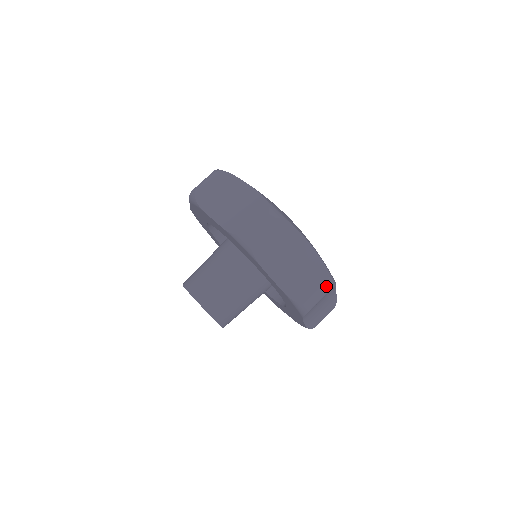
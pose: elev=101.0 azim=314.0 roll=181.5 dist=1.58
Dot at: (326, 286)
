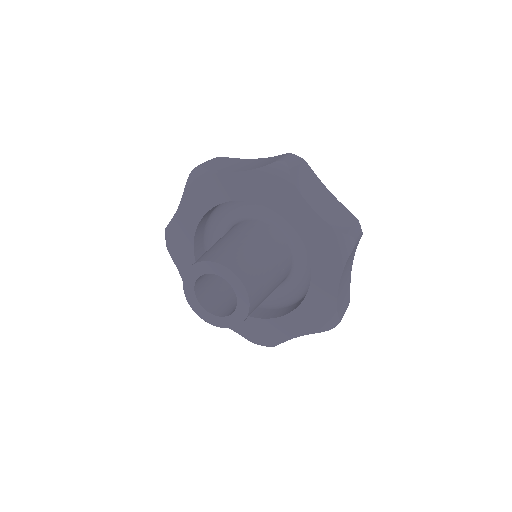
Dot at: (290, 155)
